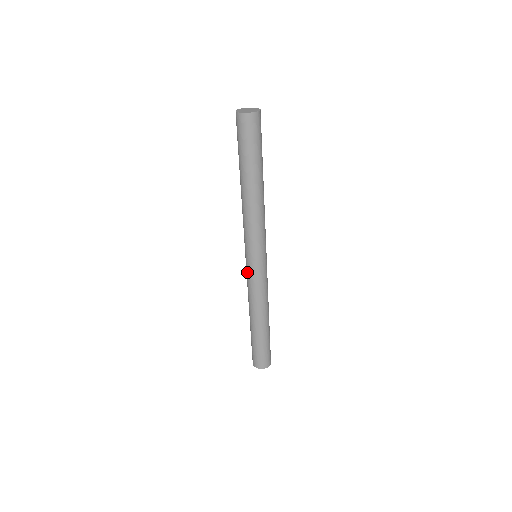
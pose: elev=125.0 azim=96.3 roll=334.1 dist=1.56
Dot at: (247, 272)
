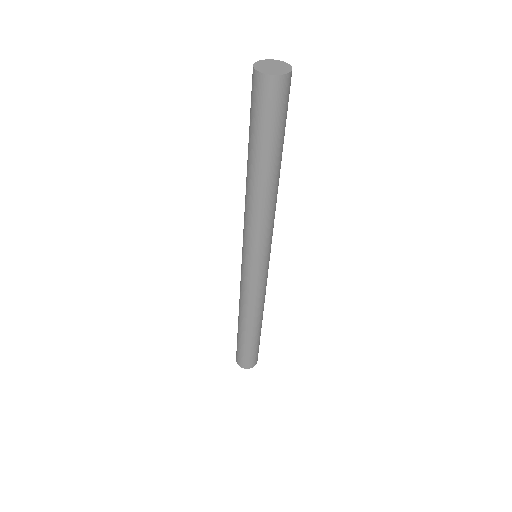
Dot at: (242, 275)
